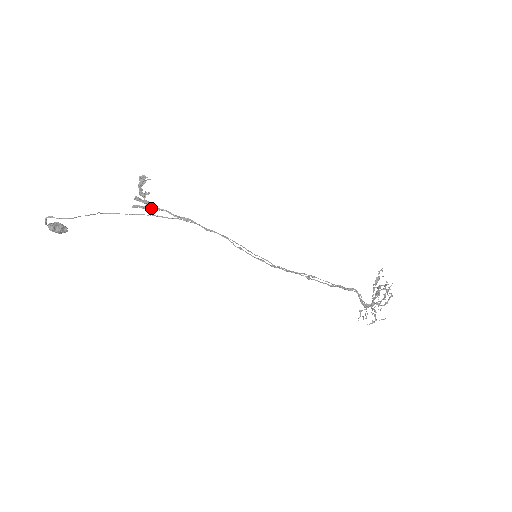
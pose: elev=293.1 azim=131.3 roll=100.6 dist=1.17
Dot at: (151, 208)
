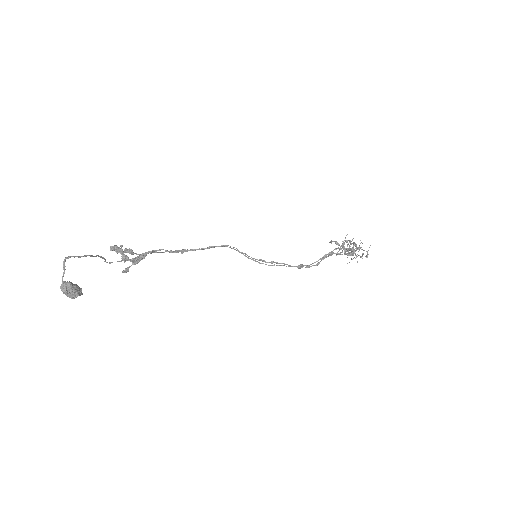
Dot at: occluded
